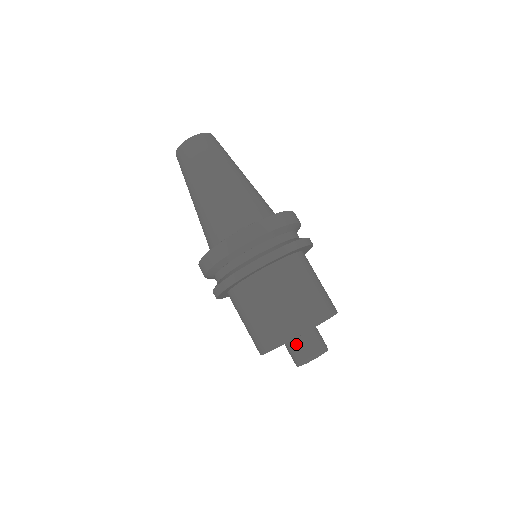
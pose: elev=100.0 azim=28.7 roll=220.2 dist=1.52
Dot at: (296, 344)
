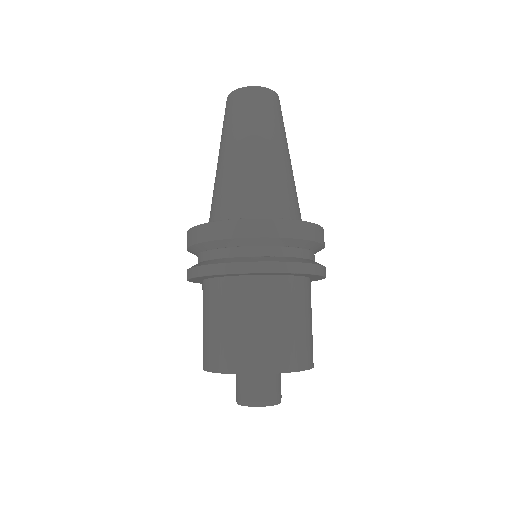
Dot at: (236, 376)
